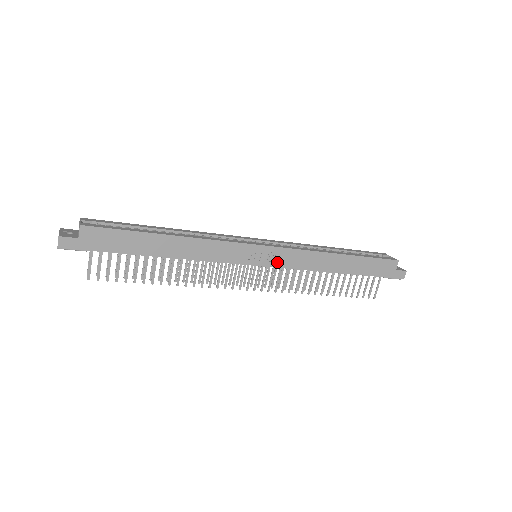
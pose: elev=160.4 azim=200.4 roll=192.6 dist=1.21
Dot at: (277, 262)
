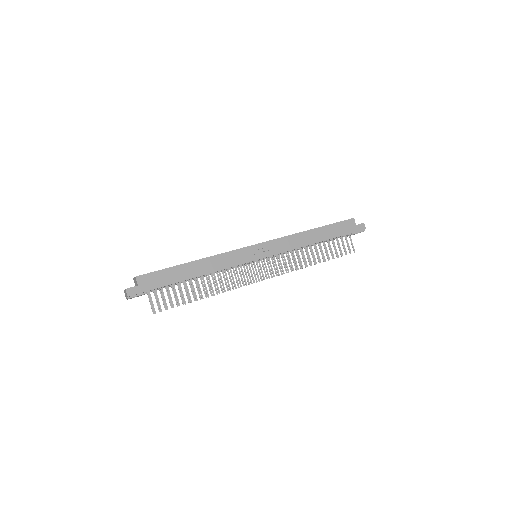
Dot at: (271, 252)
